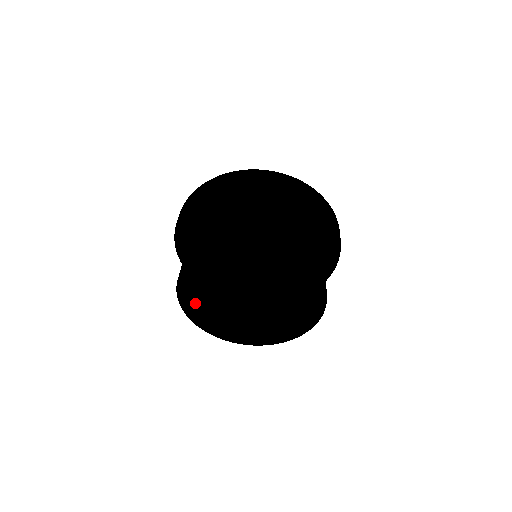
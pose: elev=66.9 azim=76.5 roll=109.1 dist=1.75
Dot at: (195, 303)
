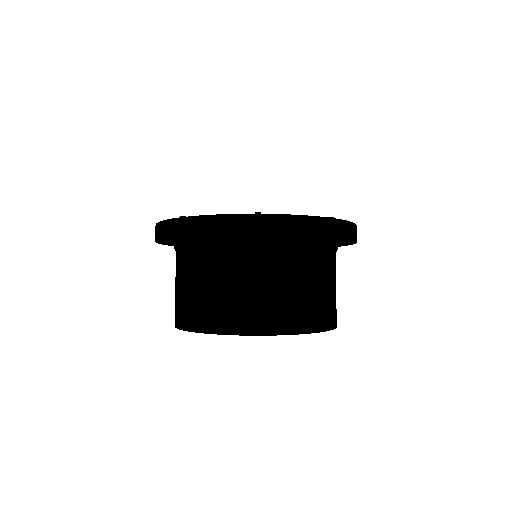
Dot at: occluded
